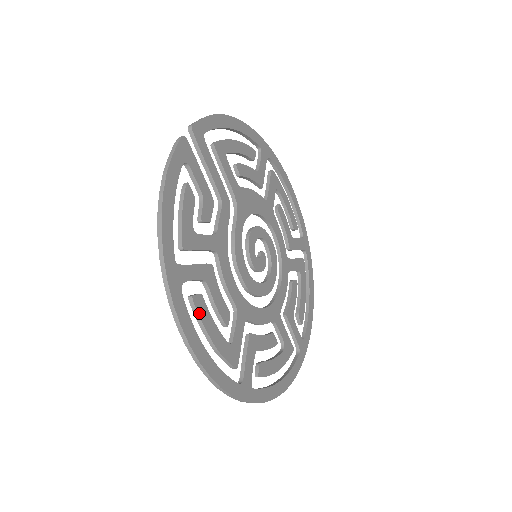
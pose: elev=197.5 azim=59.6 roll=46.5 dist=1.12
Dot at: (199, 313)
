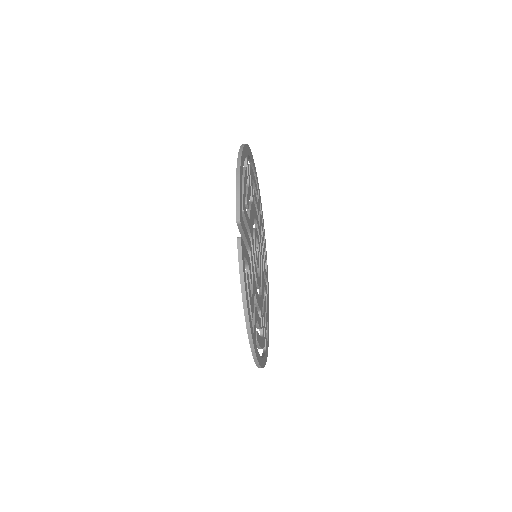
Dot at: (259, 343)
